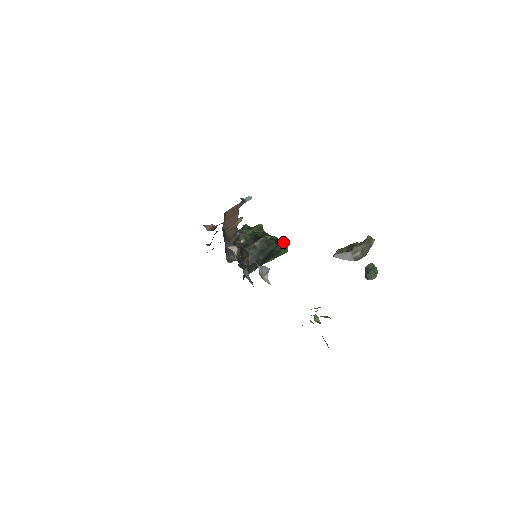
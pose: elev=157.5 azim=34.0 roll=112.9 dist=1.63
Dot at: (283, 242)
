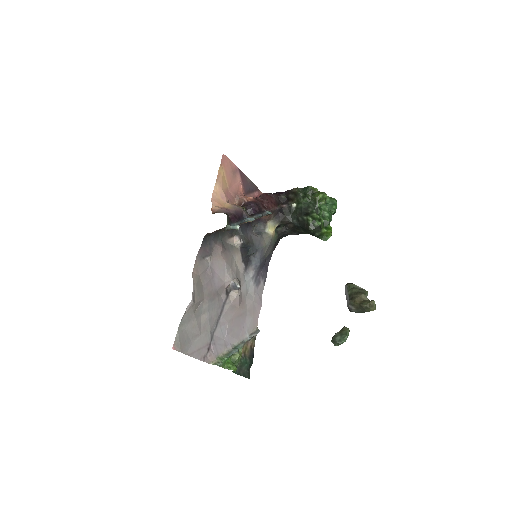
Dot at: (328, 229)
